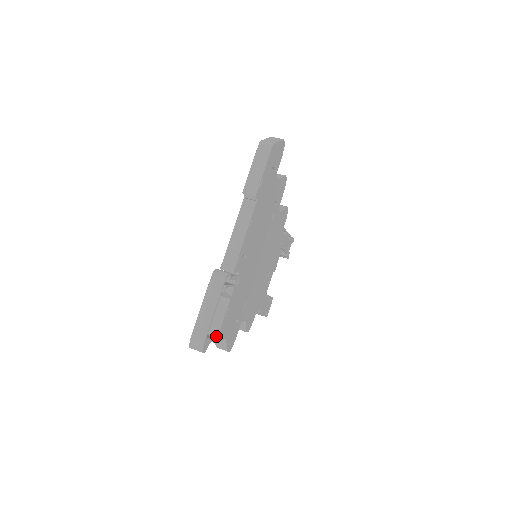
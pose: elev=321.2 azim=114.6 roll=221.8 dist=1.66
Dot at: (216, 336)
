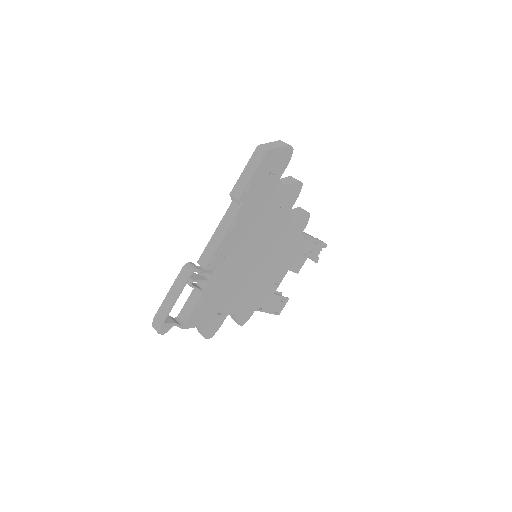
Dot at: (183, 323)
